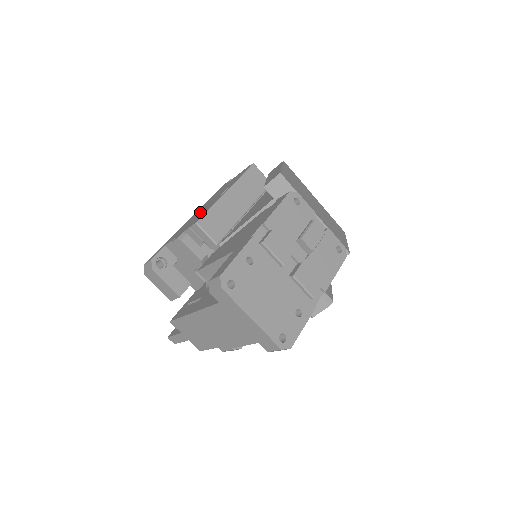
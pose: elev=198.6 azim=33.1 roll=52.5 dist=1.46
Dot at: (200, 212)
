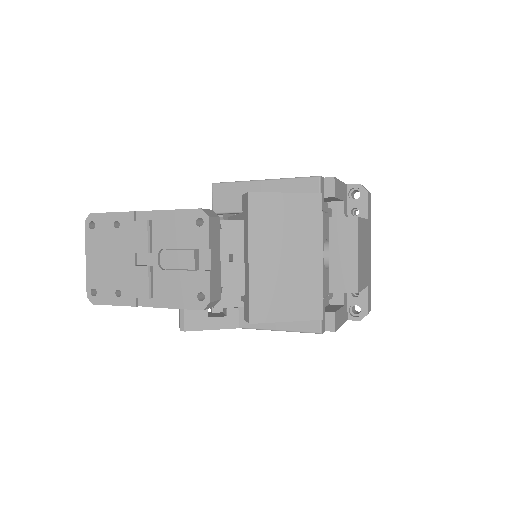
Dot at: occluded
